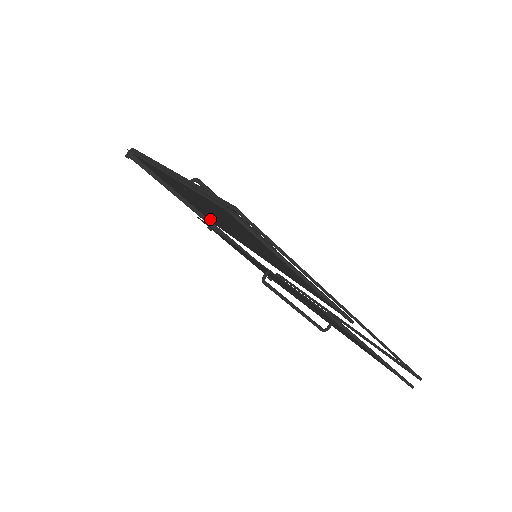
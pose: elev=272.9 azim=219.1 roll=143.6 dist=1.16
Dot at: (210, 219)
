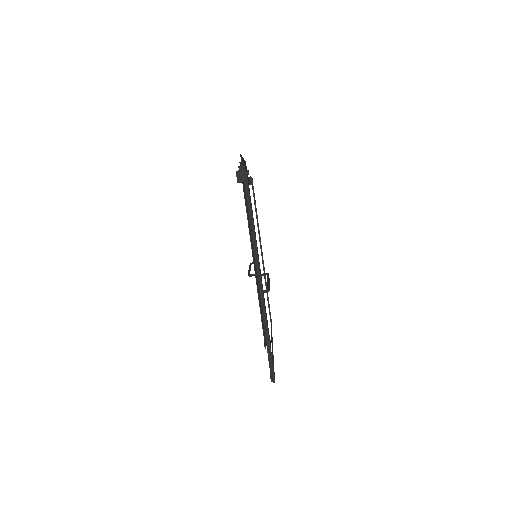
Dot at: occluded
